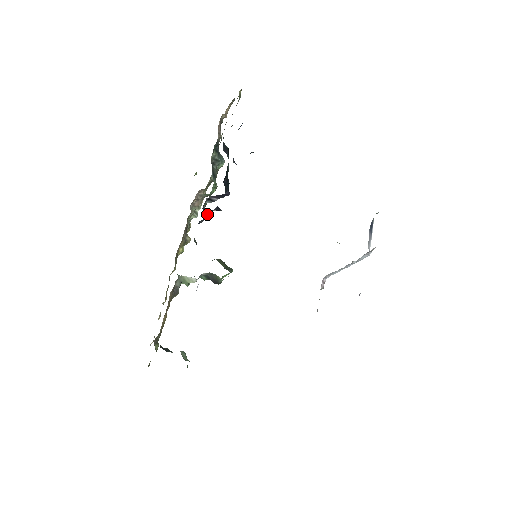
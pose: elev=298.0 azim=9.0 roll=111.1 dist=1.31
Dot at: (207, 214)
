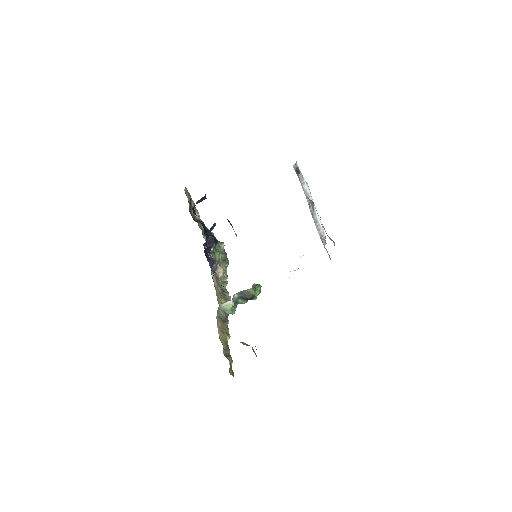
Dot at: (208, 258)
